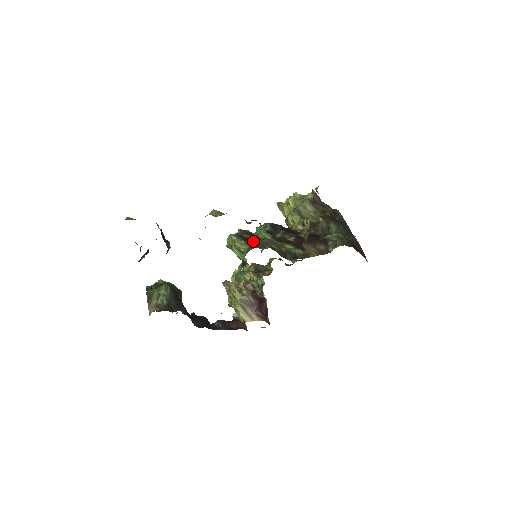
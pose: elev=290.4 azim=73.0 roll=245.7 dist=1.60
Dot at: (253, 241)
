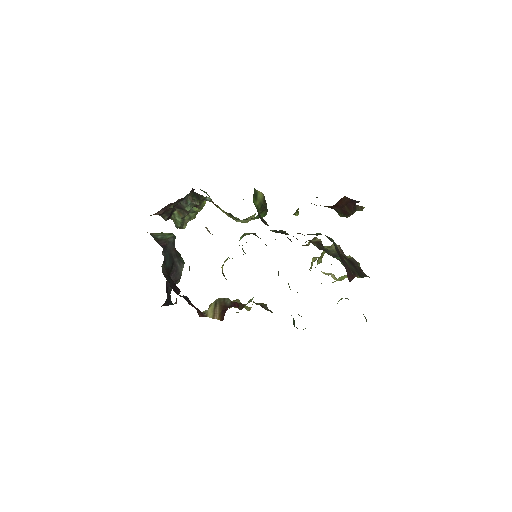
Dot at: occluded
